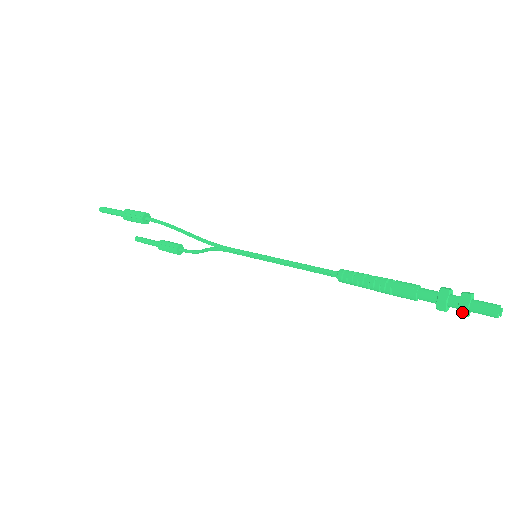
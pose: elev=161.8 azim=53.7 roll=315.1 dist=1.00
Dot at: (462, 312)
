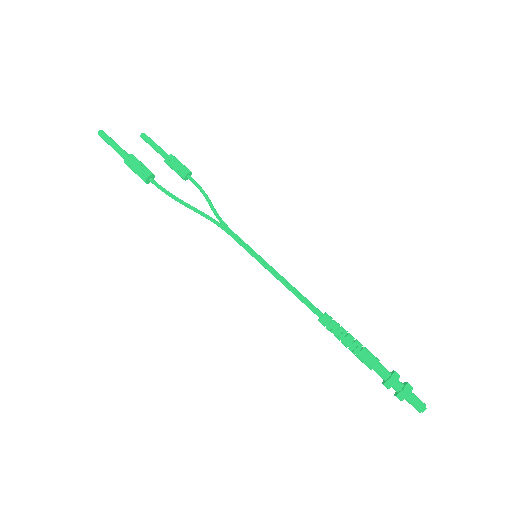
Dot at: occluded
